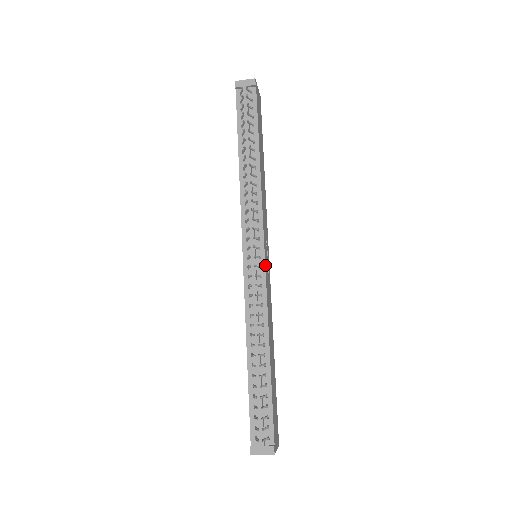
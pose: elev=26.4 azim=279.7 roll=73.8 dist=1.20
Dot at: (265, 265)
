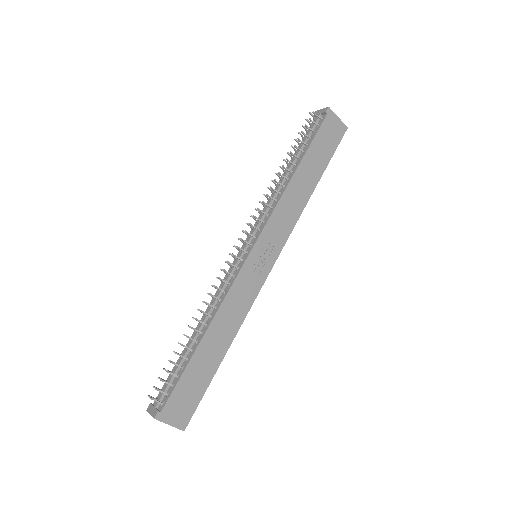
Dot at: (247, 260)
